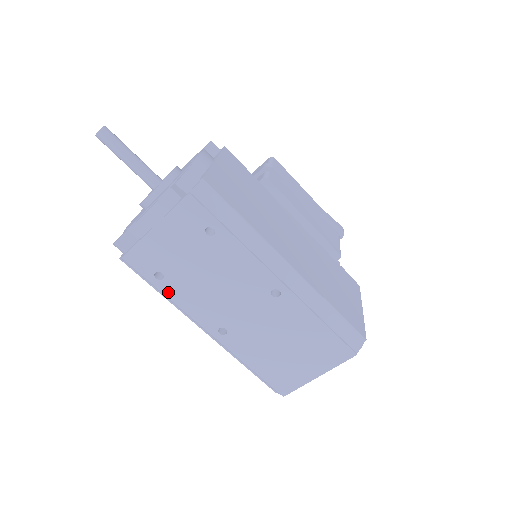
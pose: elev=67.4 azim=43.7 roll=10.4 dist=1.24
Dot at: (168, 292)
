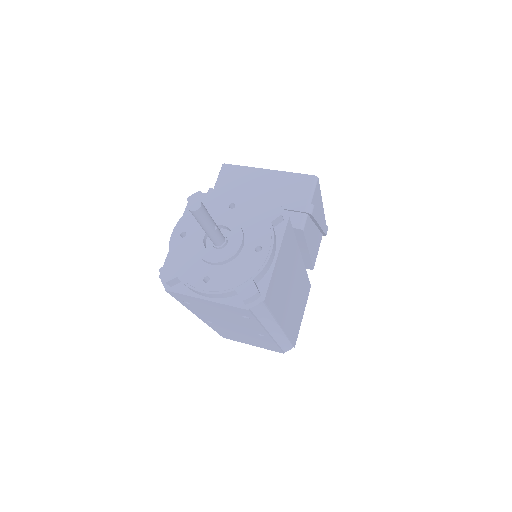
Dot at: (187, 306)
